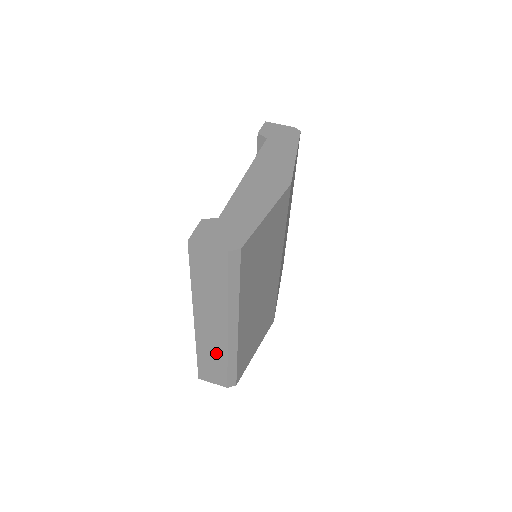
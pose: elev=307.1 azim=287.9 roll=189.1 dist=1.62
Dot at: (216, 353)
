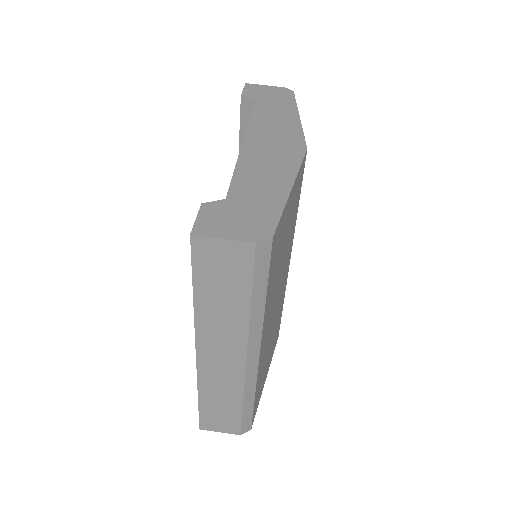
Dot at: (227, 393)
